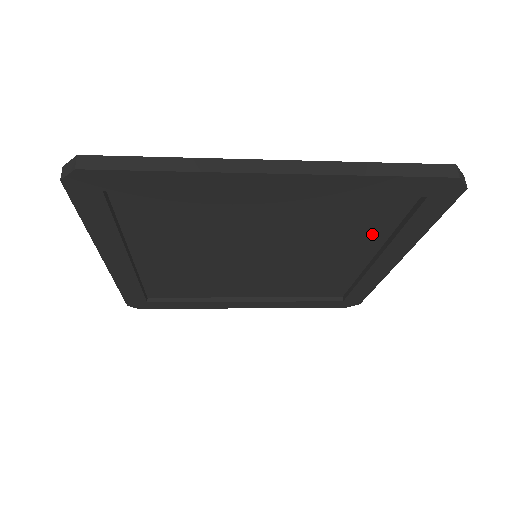
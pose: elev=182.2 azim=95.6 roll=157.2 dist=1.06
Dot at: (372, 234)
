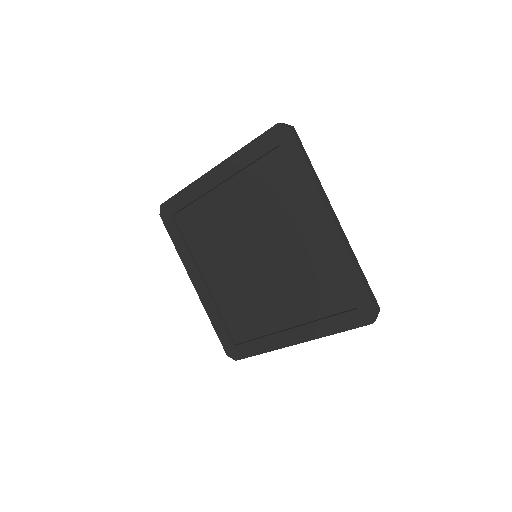
Dot at: (294, 200)
